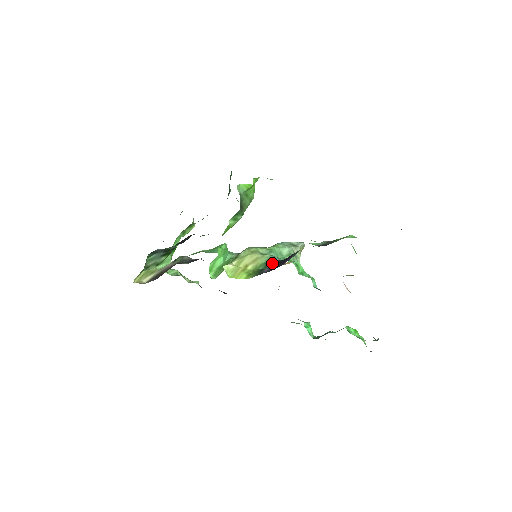
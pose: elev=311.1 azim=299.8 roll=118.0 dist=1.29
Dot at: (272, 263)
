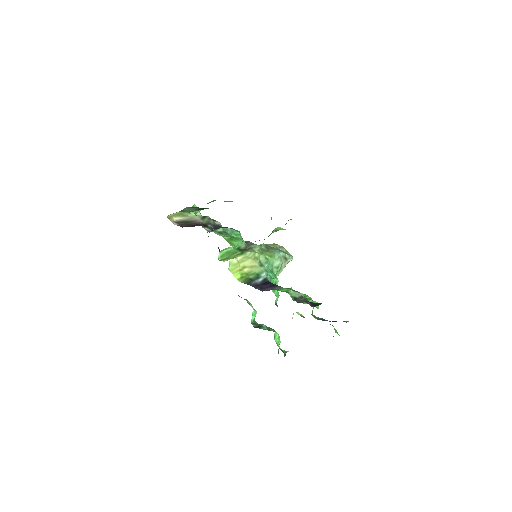
Dot at: (261, 278)
